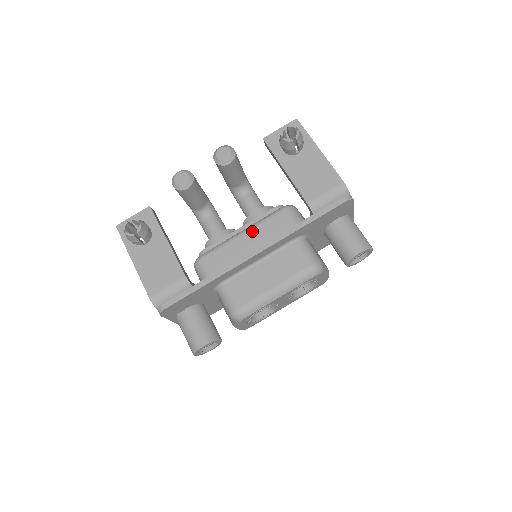
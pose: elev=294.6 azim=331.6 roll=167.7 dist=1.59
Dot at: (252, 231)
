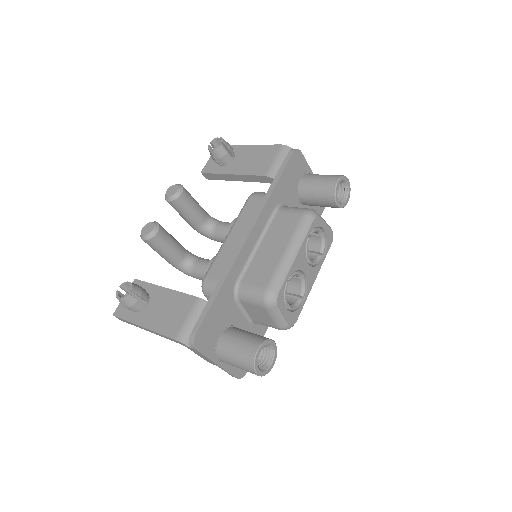
Dot at: (235, 228)
